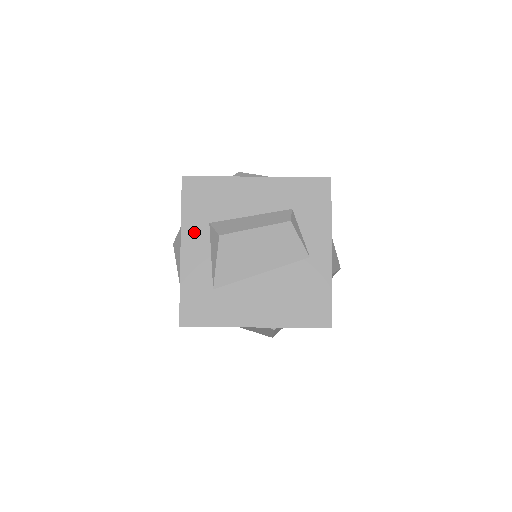
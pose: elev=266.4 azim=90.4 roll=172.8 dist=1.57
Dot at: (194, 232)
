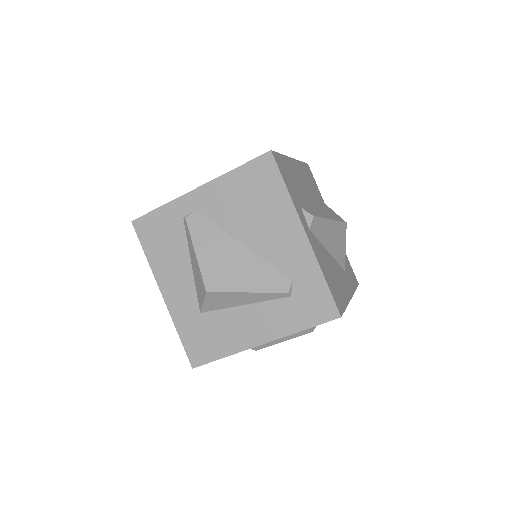
Dot at: occluded
